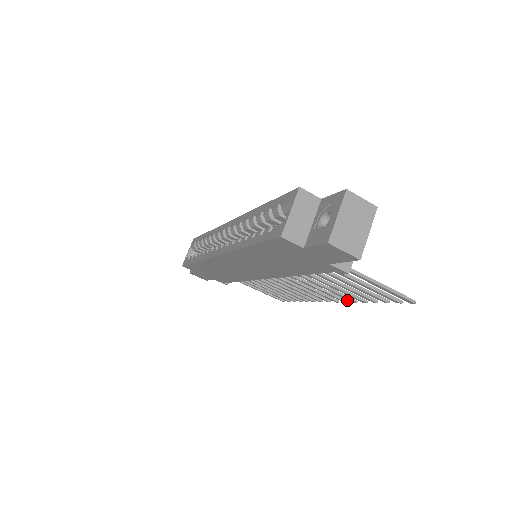
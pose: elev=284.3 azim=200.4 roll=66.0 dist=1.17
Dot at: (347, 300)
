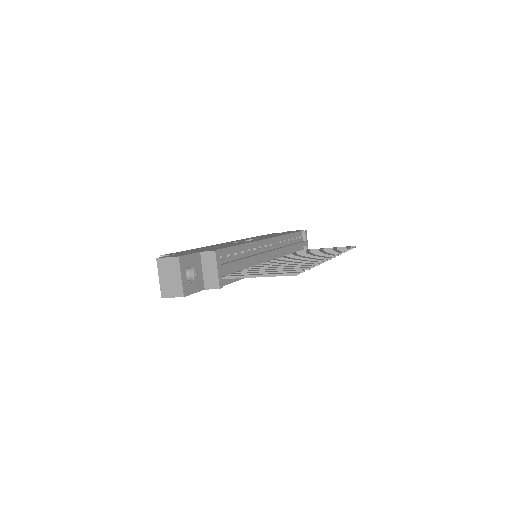
Dot at: (325, 260)
